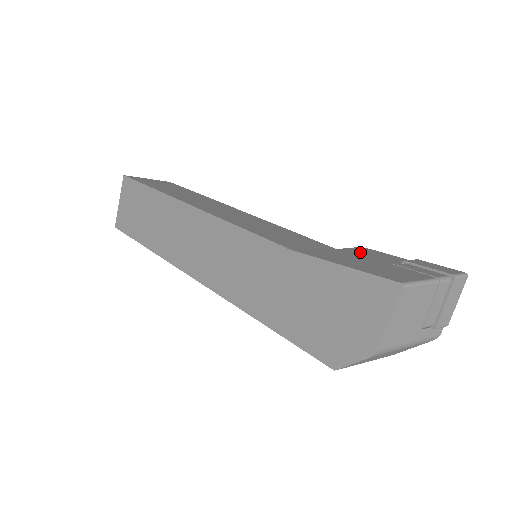
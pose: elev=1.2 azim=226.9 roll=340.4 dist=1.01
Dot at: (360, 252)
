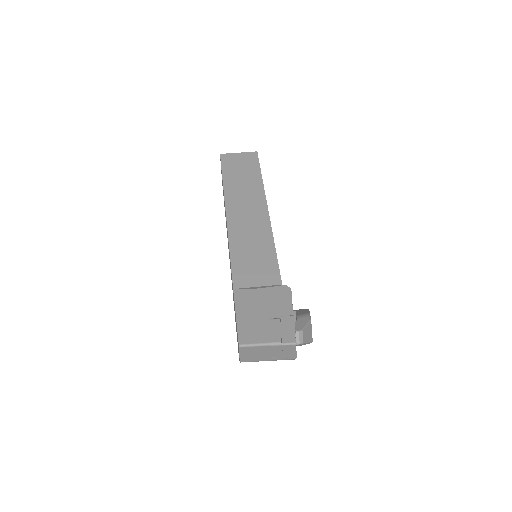
Dot at: (274, 295)
